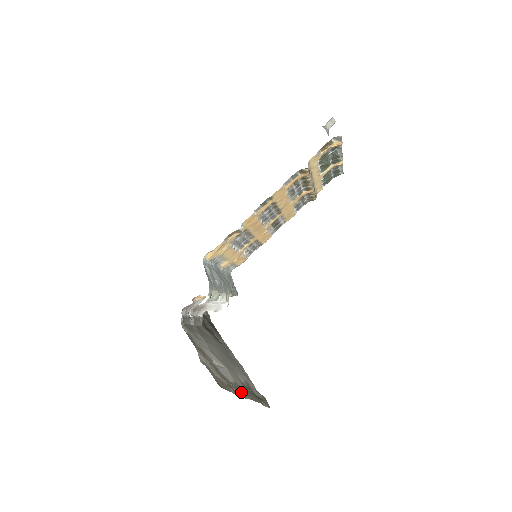
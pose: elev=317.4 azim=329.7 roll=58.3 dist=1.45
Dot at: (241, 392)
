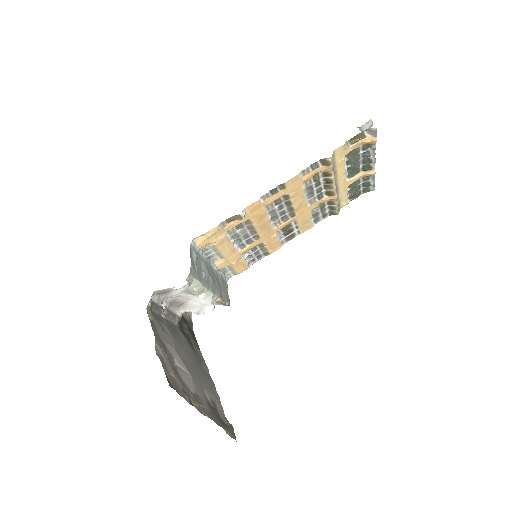
Dot at: (200, 406)
